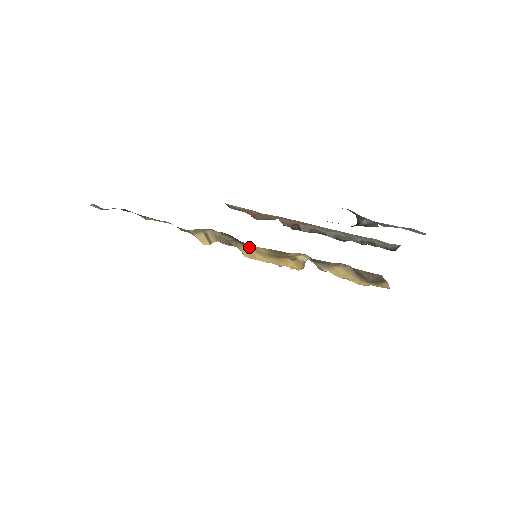
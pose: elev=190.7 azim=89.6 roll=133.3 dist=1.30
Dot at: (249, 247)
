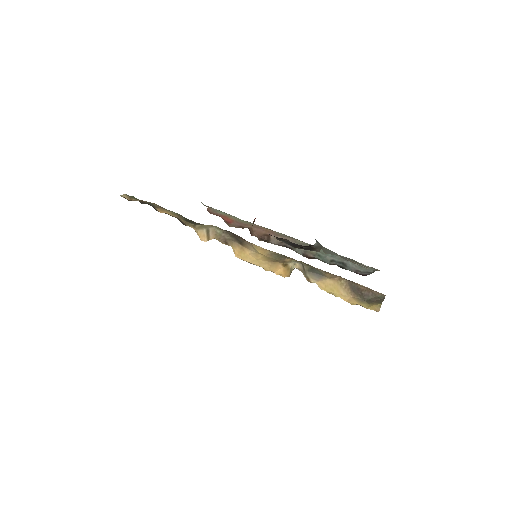
Dot at: (246, 247)
